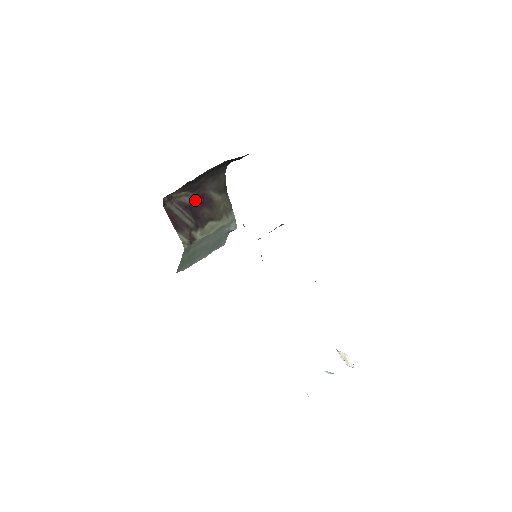
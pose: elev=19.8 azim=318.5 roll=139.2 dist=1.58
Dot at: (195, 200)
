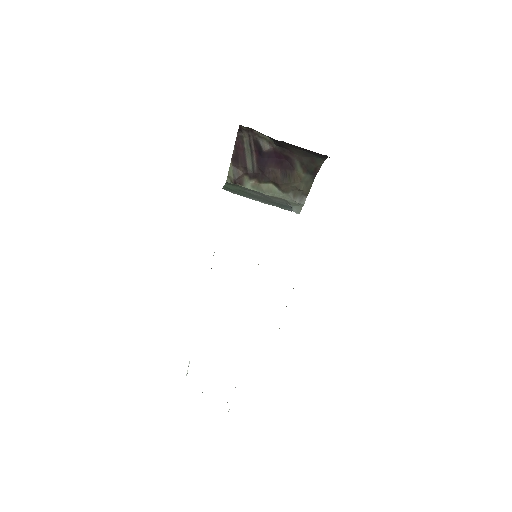
Dot at: (275, 154)
